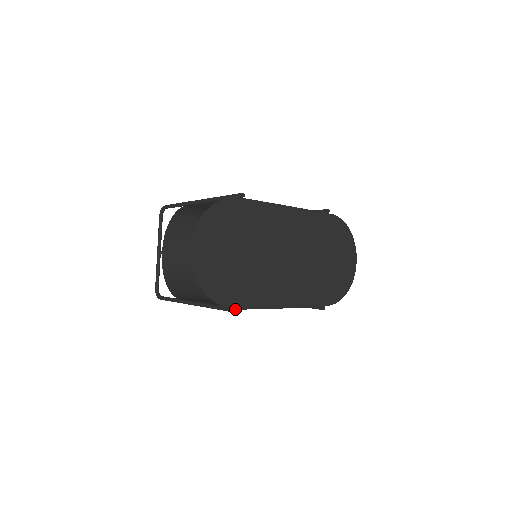
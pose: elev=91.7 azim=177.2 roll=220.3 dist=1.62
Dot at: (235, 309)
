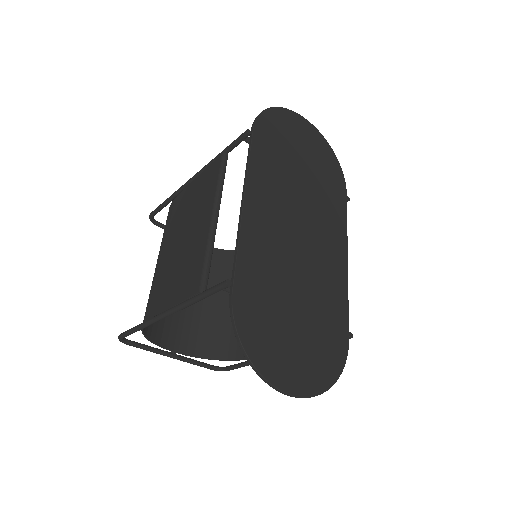
Dot at: (348, 338)
